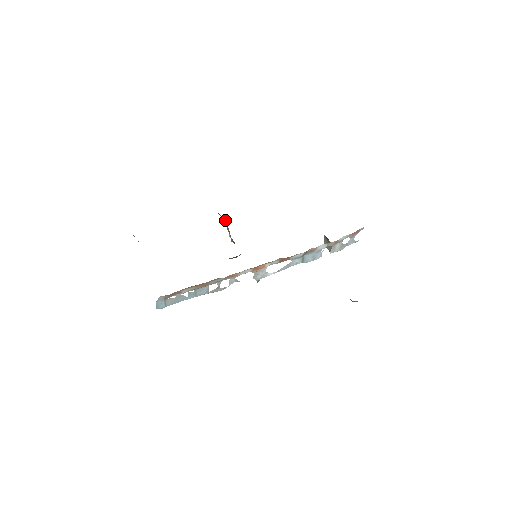
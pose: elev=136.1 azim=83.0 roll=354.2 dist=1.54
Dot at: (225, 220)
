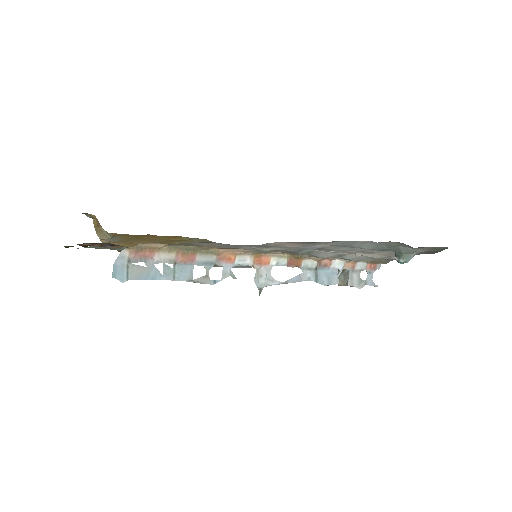
Dot at: occluded
